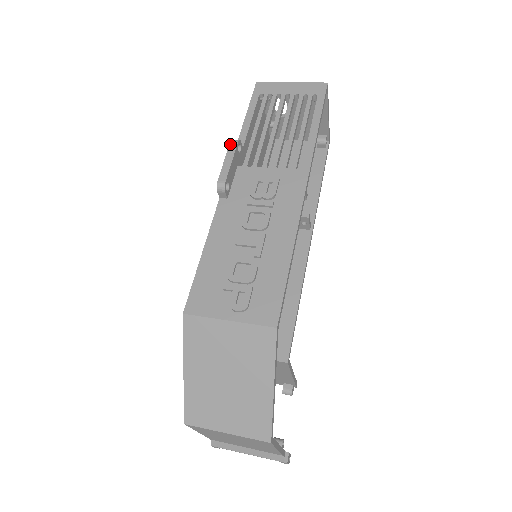
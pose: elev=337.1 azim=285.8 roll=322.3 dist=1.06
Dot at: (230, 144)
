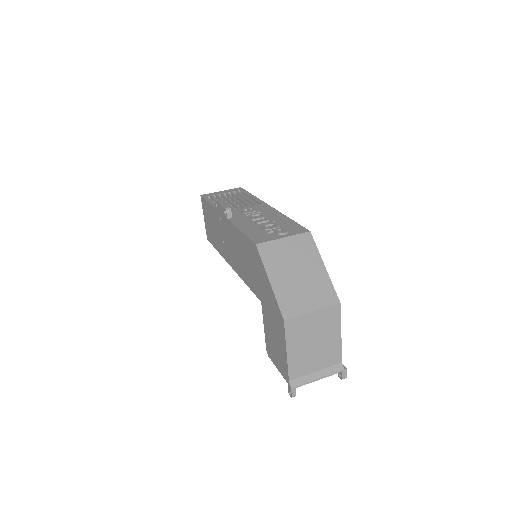
Dot at: (216, 201)
